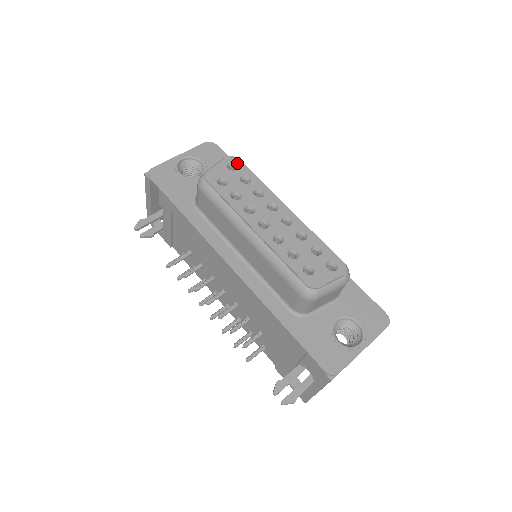
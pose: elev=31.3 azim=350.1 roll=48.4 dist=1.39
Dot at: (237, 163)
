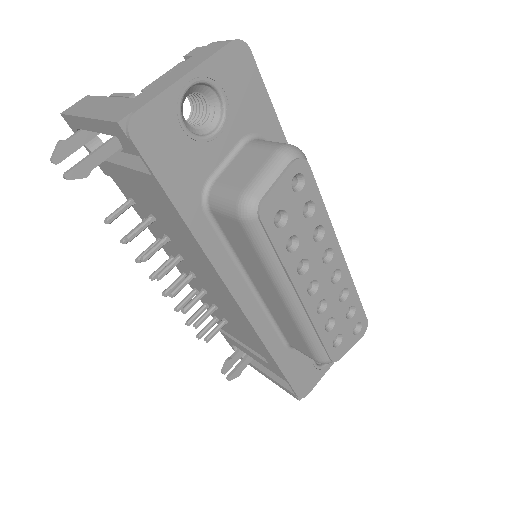
Dot at: (306, 175)
